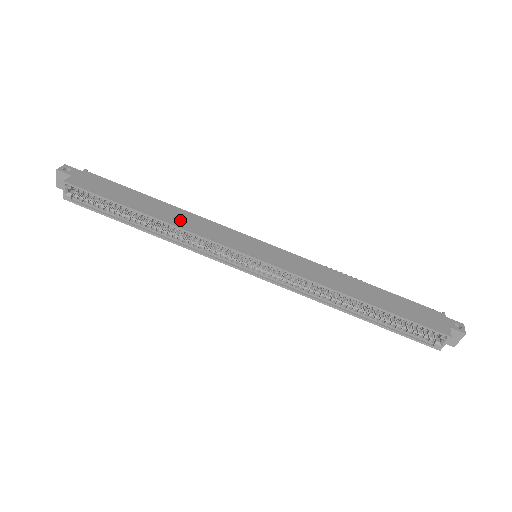
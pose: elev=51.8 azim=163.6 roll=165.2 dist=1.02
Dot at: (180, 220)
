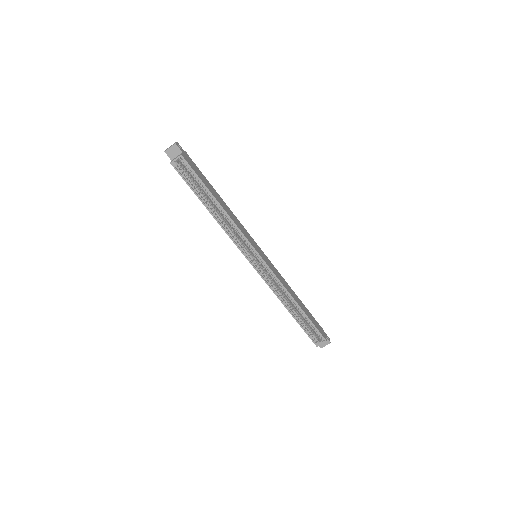
Dot at: (231, 215)
